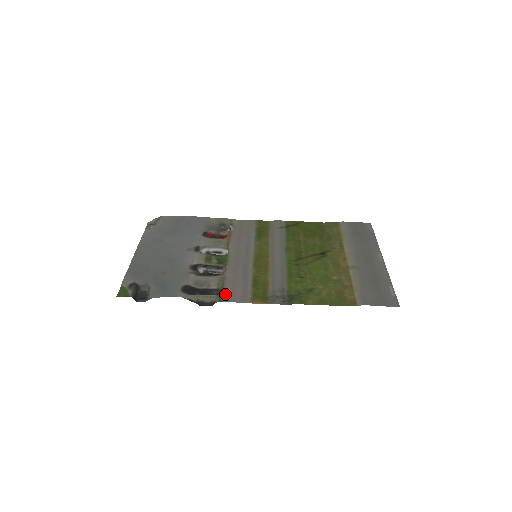
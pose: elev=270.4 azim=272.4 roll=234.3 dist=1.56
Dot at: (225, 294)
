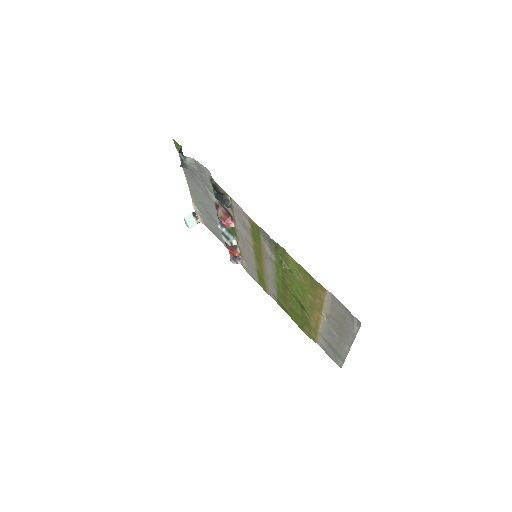
Dot at: (234, 206)
